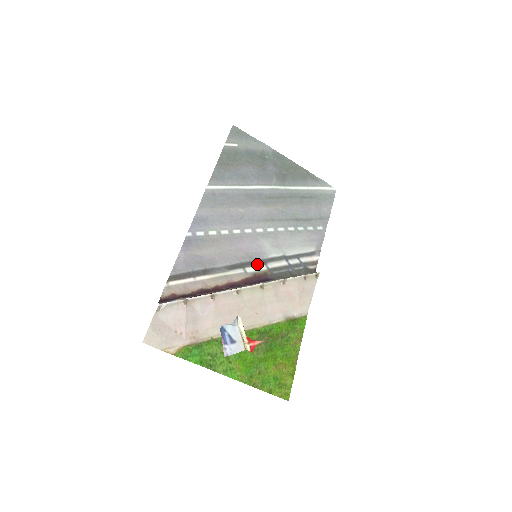
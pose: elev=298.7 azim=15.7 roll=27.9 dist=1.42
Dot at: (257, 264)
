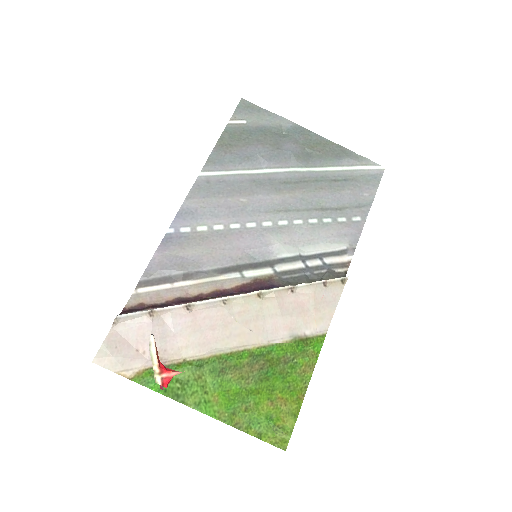
Dot at: (260, 266)
